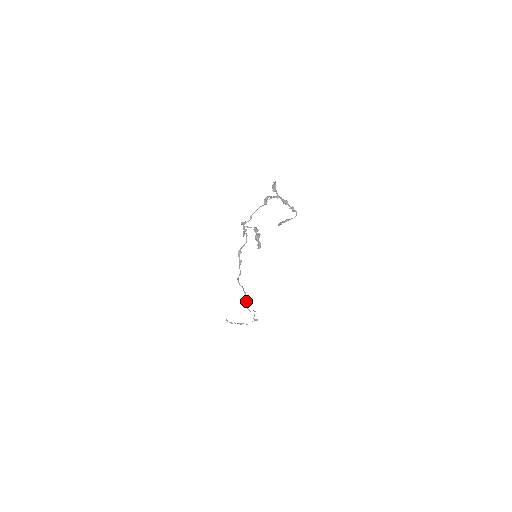
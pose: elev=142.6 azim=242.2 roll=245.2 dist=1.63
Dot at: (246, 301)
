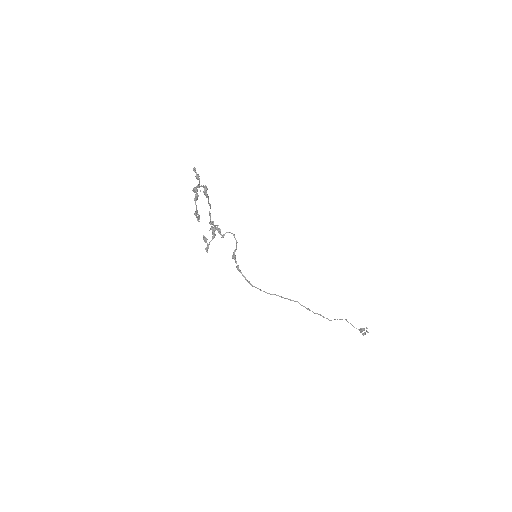
Dot at: (307, 309)
